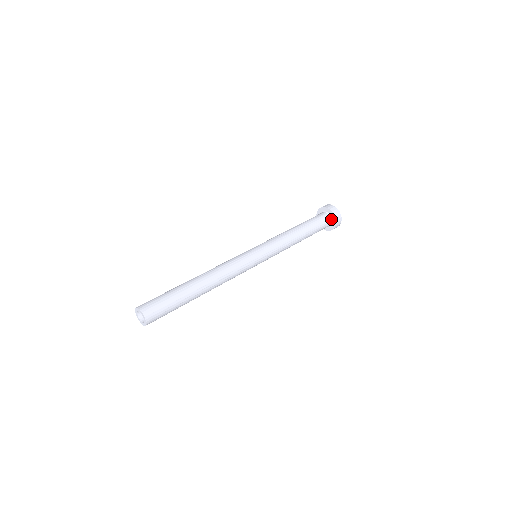
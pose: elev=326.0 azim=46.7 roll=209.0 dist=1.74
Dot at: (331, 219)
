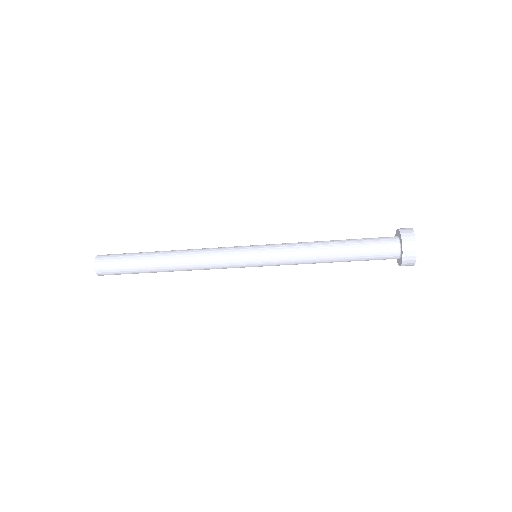
Dot at: (398, 238)
